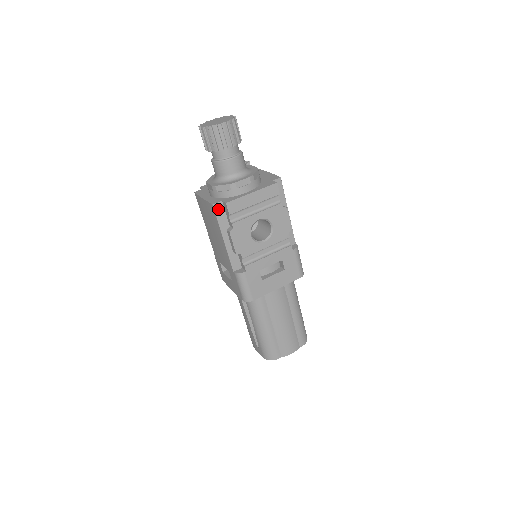
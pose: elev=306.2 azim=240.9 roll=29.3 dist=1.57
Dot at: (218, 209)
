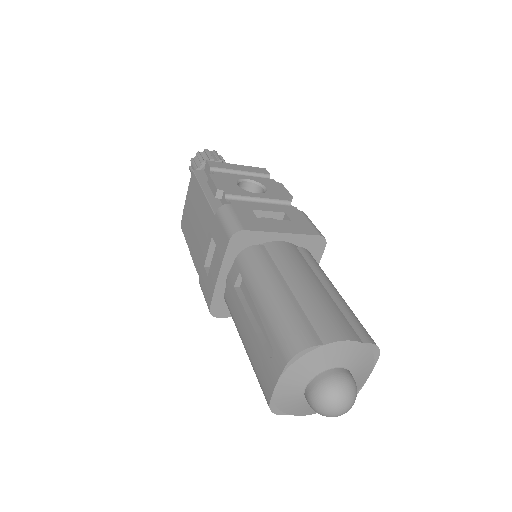
Dot at: (199, 174)
